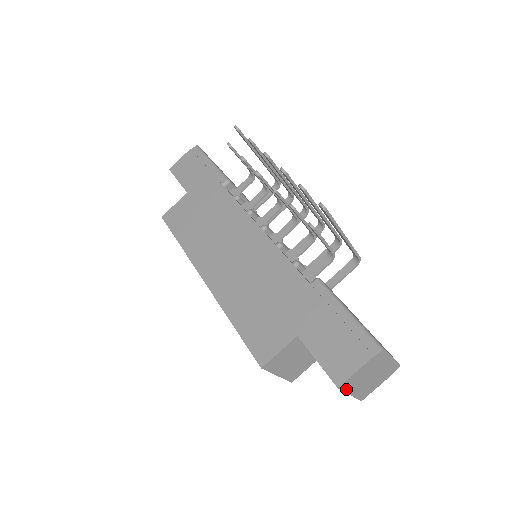
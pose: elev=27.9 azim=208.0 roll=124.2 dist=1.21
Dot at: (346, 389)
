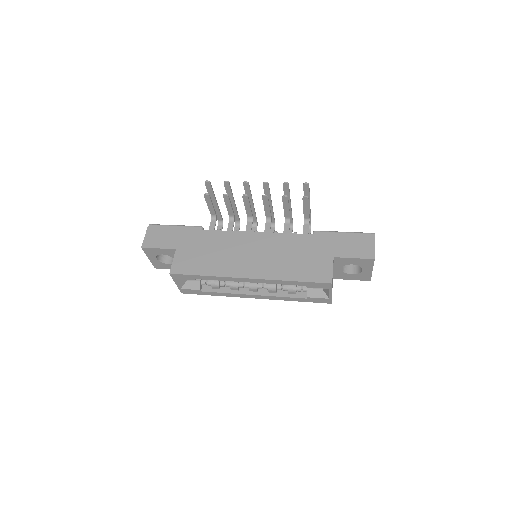
Dot at: (373, 263)
